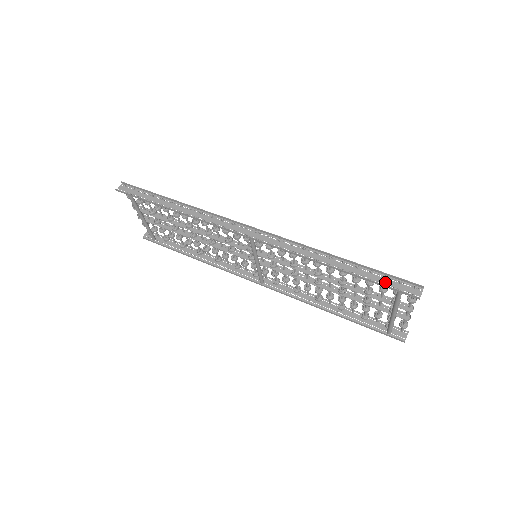
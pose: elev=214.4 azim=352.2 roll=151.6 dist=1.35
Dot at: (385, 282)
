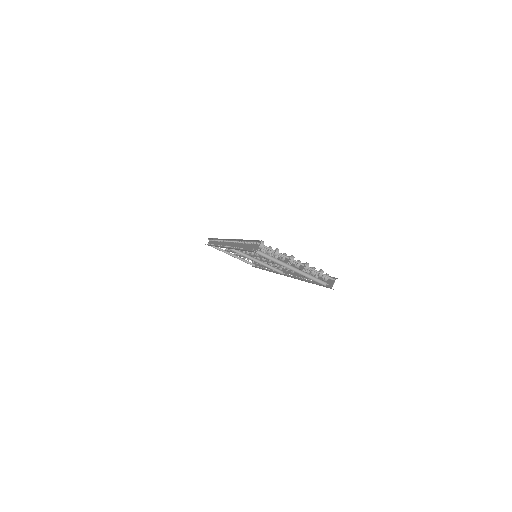
Dot at: (251, 247)
